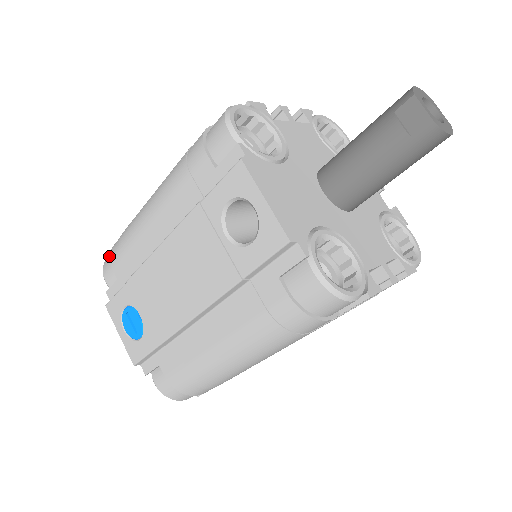
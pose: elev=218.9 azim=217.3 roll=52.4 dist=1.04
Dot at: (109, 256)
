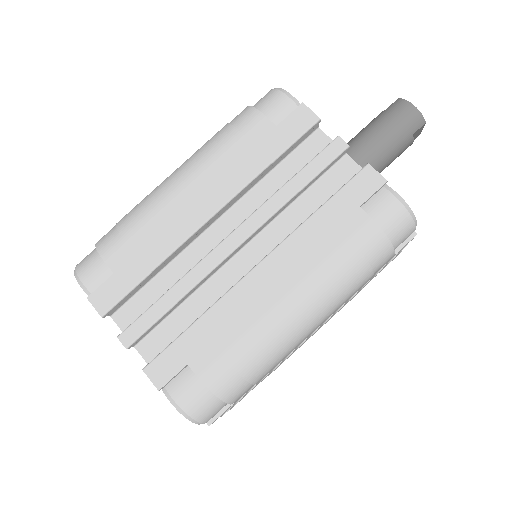
Dot at: occluded
